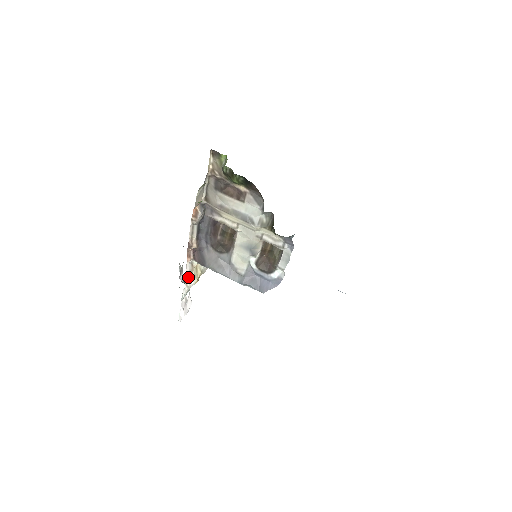
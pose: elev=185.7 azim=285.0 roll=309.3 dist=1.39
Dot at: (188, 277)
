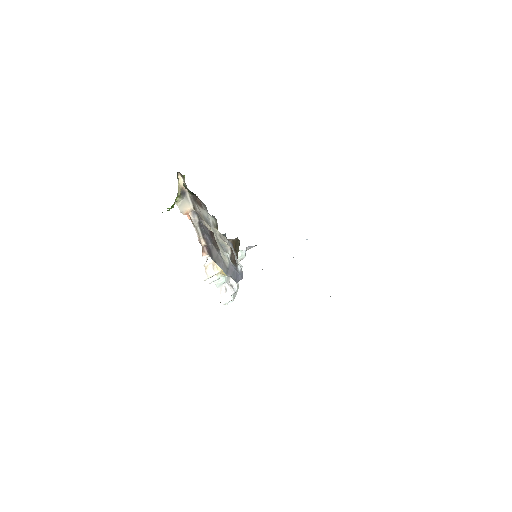
Dot at: (209, 268)
